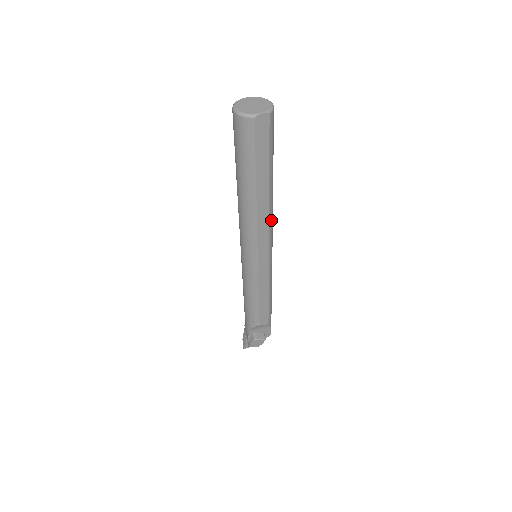
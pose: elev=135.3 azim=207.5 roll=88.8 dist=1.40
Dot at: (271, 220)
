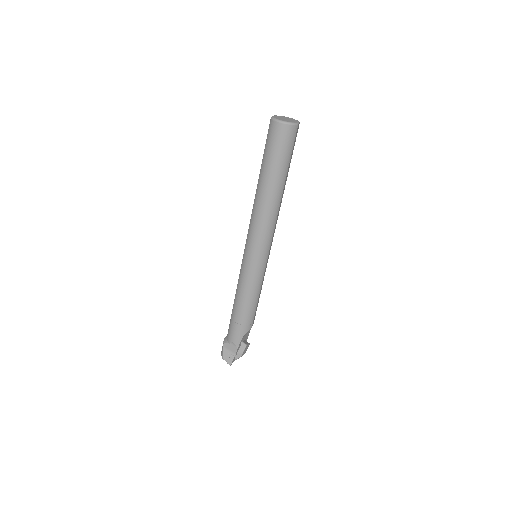
Dot at: occluded
